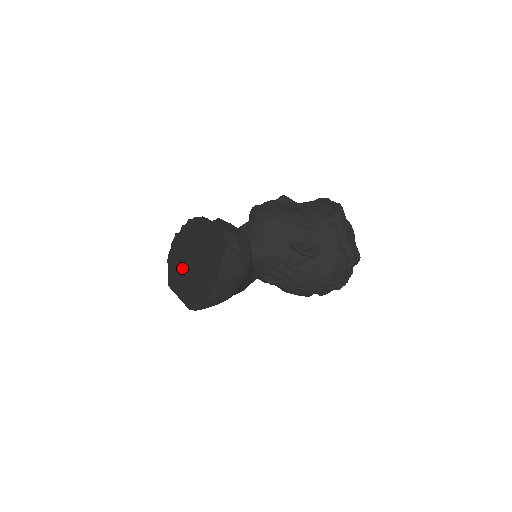
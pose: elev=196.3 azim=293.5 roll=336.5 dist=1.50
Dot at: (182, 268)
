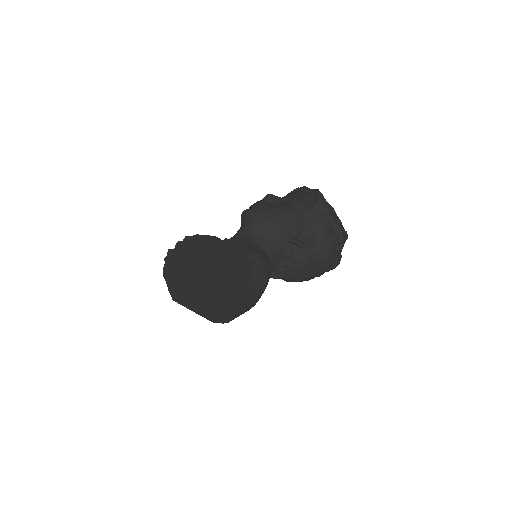
Dot at: (190, 283)
